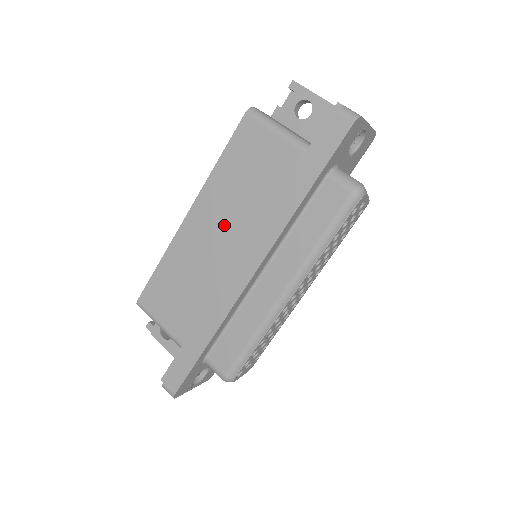
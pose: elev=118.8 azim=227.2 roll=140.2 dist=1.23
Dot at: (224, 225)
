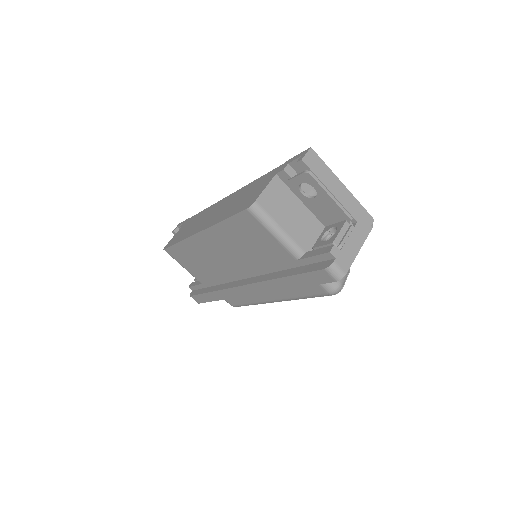
Dot at: (228, 255)
